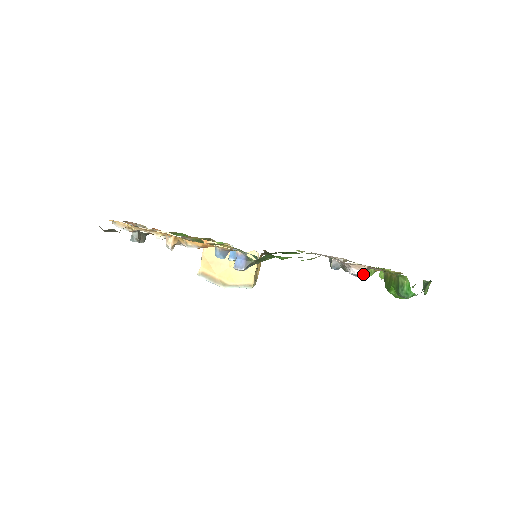
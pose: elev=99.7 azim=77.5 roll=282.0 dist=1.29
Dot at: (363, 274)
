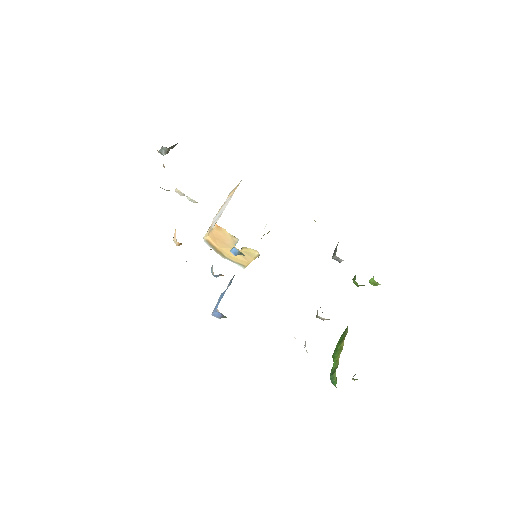
Dot at: occluded
